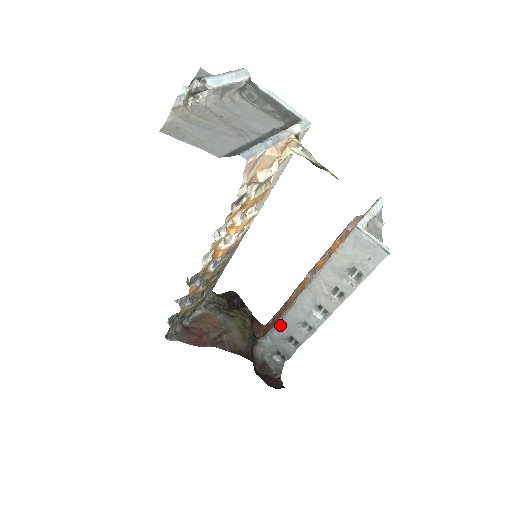
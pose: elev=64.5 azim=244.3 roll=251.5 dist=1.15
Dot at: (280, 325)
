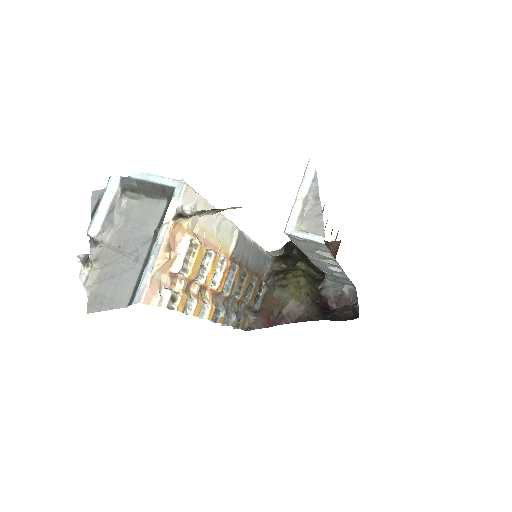
Dot at: occluded
